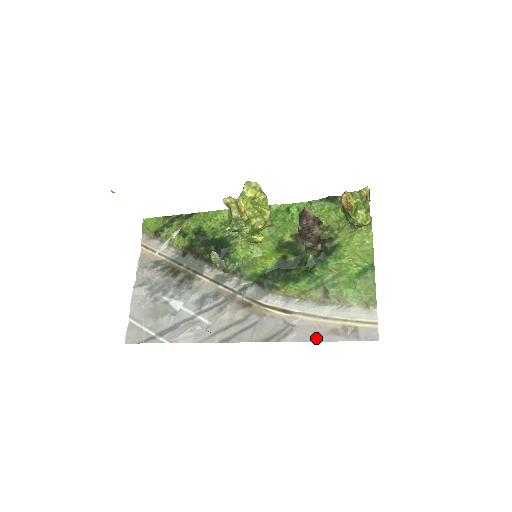
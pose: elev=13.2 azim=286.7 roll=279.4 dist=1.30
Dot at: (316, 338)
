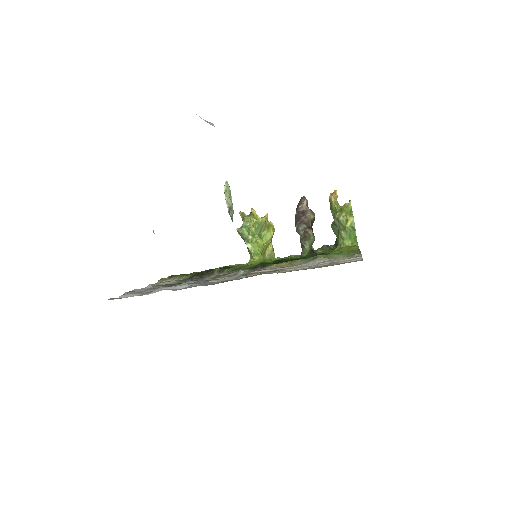
Dot at: occluded
